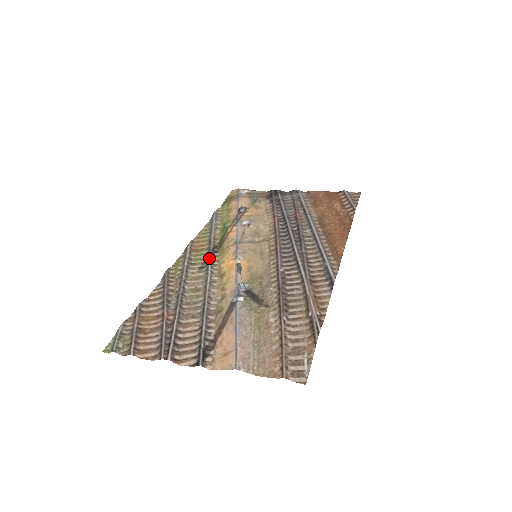
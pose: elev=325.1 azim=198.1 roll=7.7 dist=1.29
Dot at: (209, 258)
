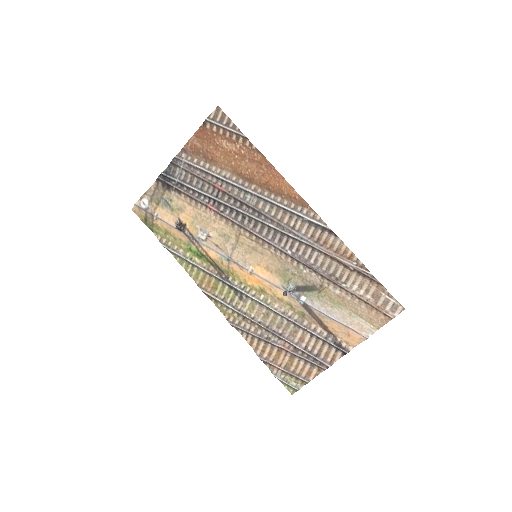
Dot at: (234, 288)
